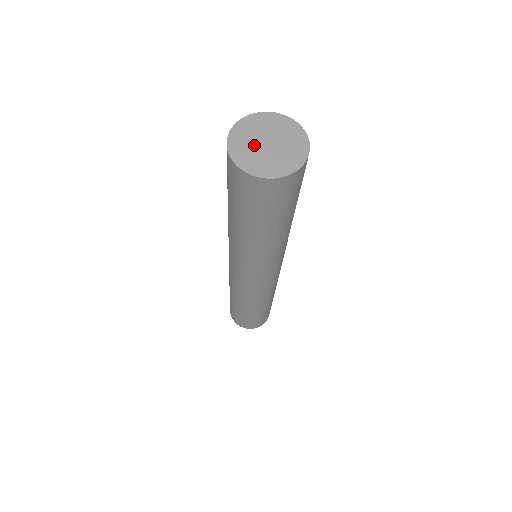
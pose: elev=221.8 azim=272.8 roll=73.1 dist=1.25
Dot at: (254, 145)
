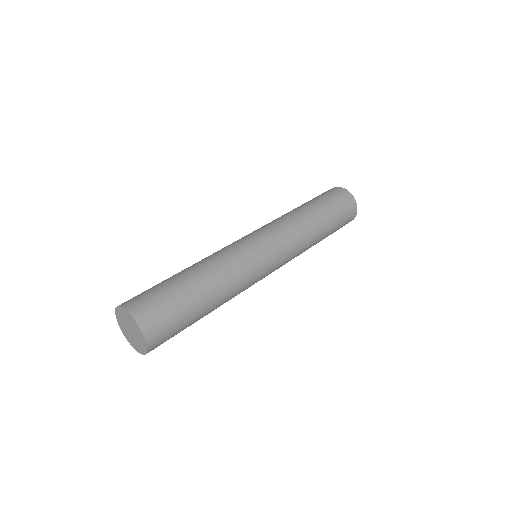
Dot at: (128, 332)
